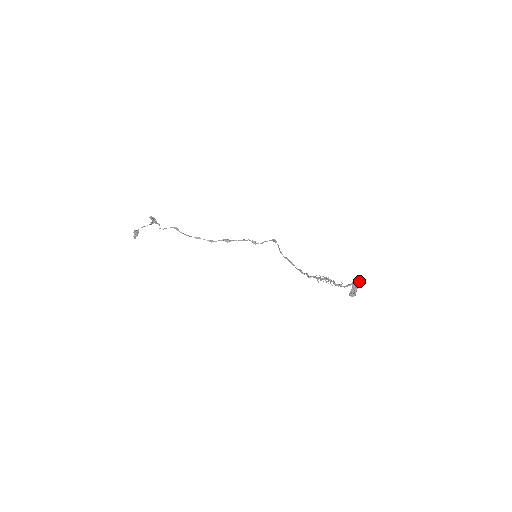
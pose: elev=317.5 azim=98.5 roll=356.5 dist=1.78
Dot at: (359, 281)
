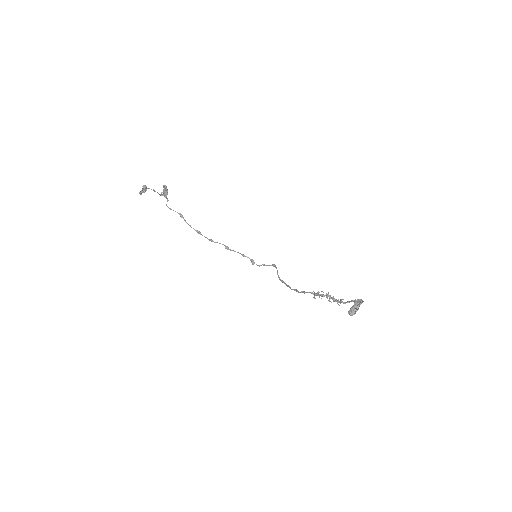
Dot at: (363, 301)
